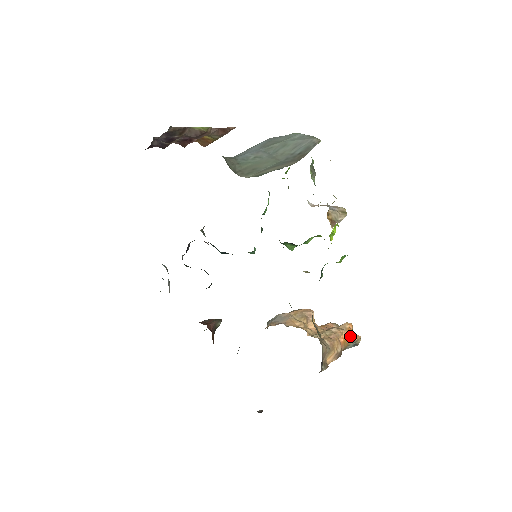
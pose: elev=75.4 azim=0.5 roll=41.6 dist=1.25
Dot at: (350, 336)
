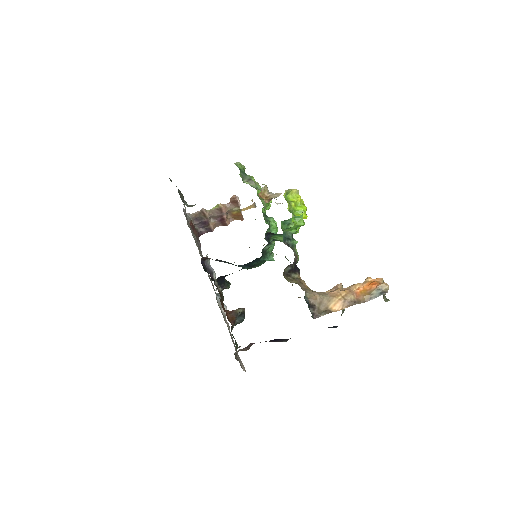
Dot at: (370, 286)
